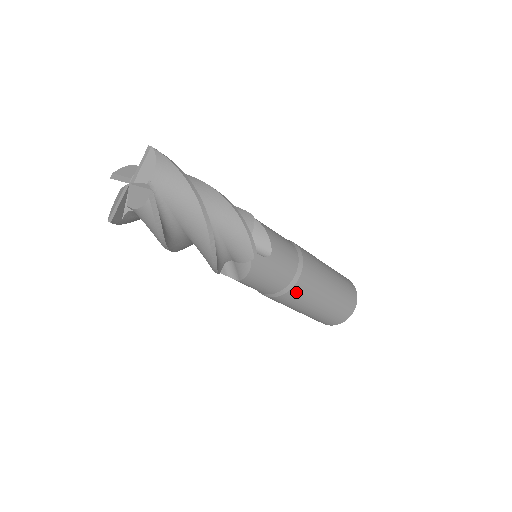
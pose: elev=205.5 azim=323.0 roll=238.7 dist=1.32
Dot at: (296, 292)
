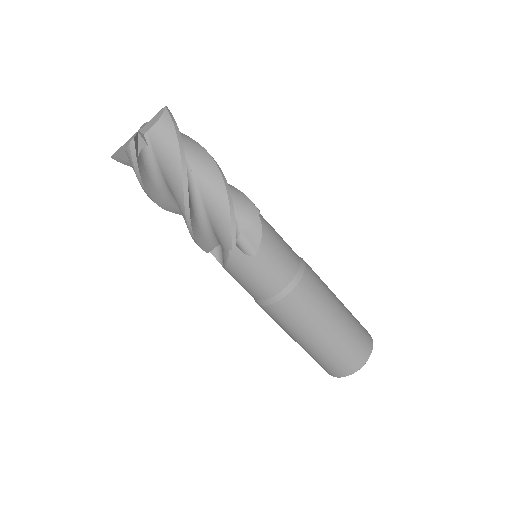
Dot at: (279, 310)
